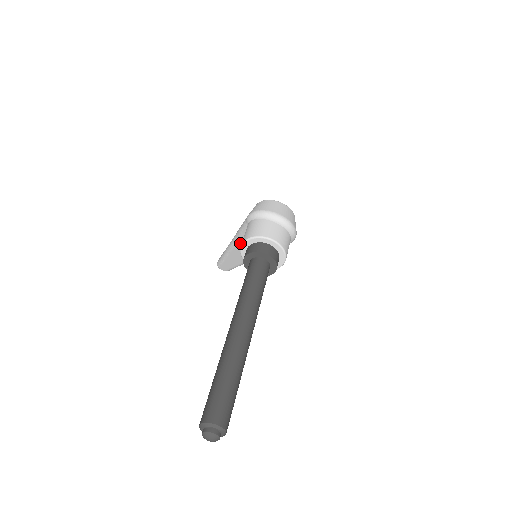
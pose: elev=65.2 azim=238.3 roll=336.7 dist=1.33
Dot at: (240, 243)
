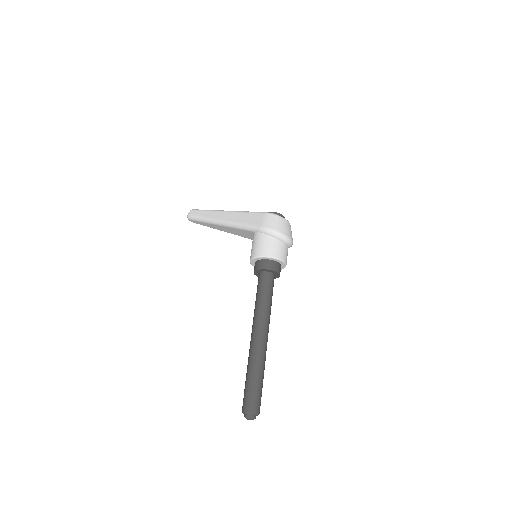
Dot at: (234, 229)
